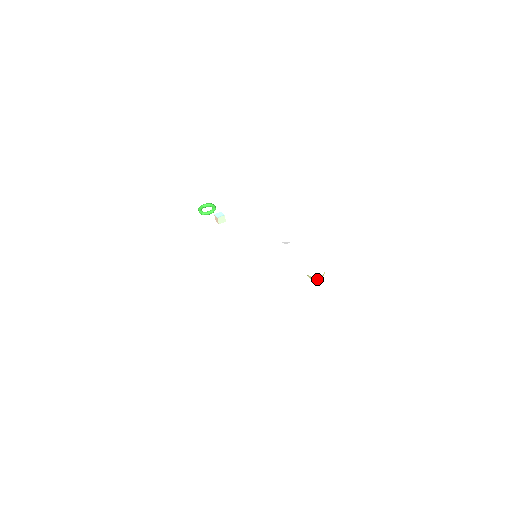
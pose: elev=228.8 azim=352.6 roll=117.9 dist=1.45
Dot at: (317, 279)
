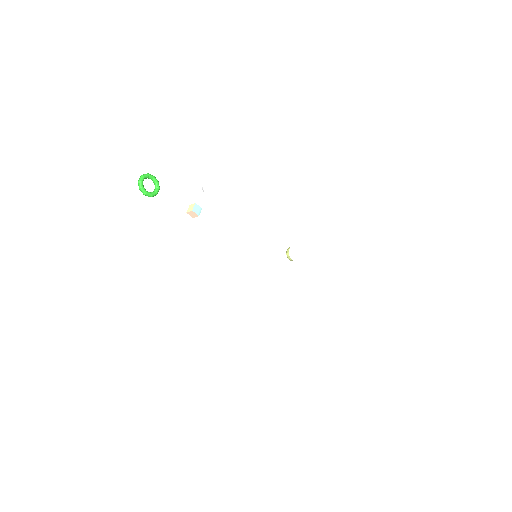
Dot at: occluded
